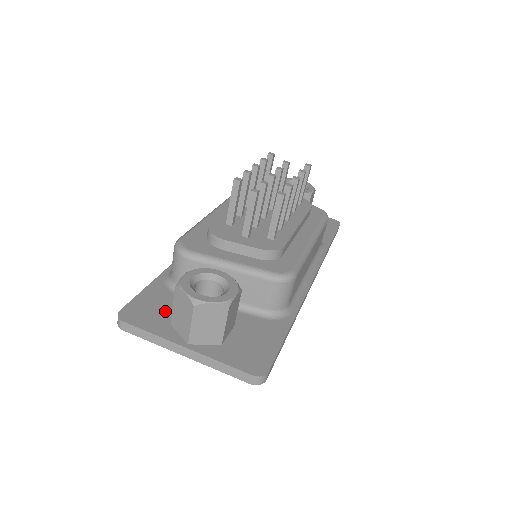
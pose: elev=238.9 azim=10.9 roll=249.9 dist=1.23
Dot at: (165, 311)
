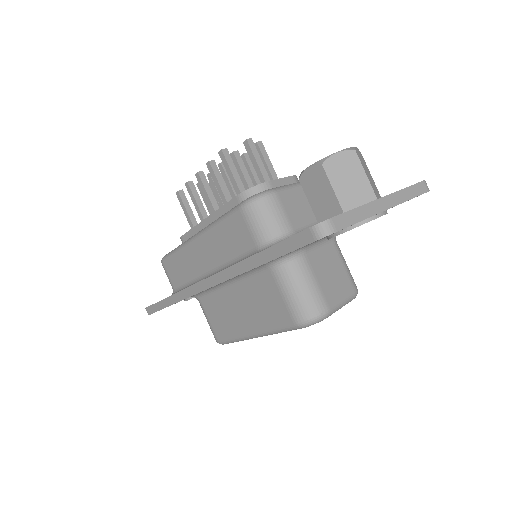
Dot at: occluded
